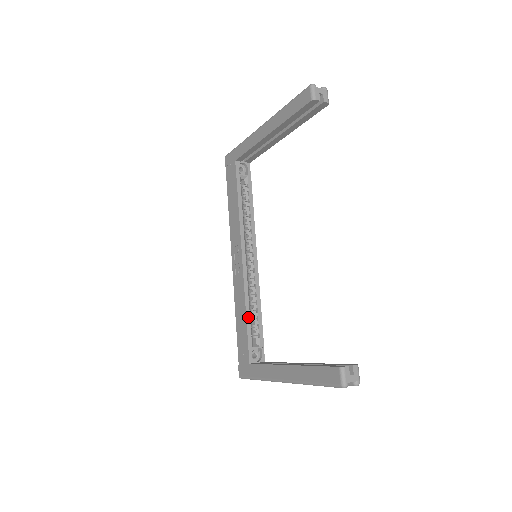
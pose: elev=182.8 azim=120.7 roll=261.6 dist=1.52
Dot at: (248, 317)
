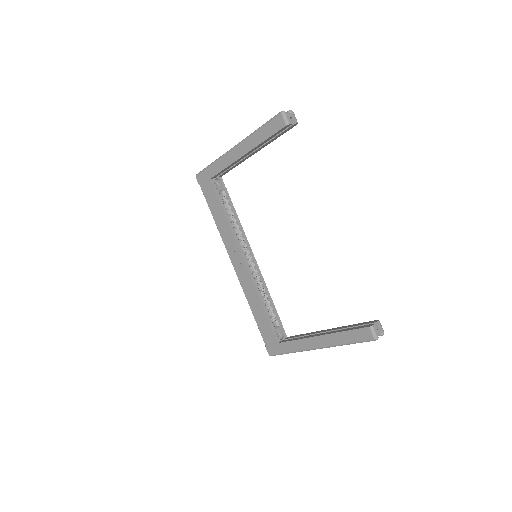
Dot at: (264, 307)
